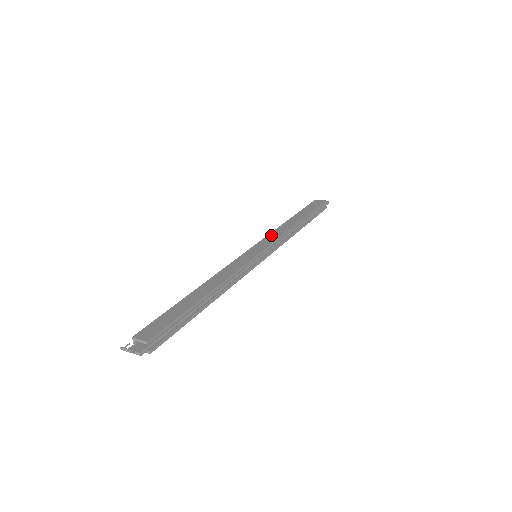
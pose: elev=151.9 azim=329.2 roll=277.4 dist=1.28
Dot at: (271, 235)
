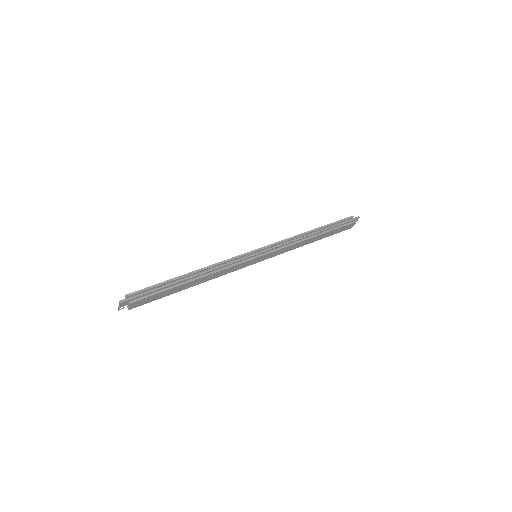
Dot at: occluded
